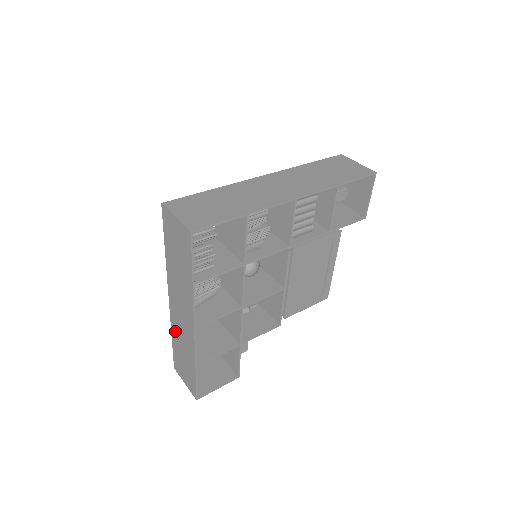
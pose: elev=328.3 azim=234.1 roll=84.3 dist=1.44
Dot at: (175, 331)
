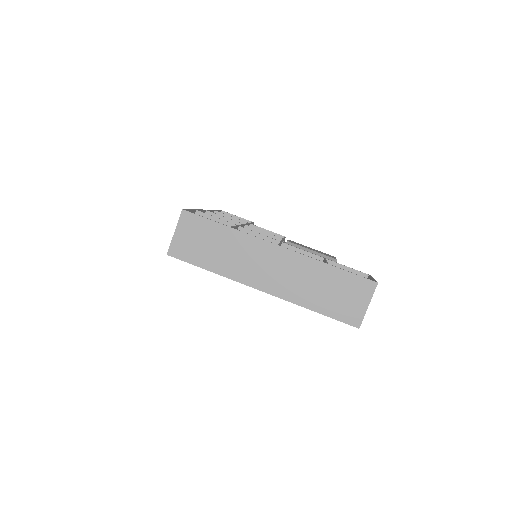
Dot at: occluded
